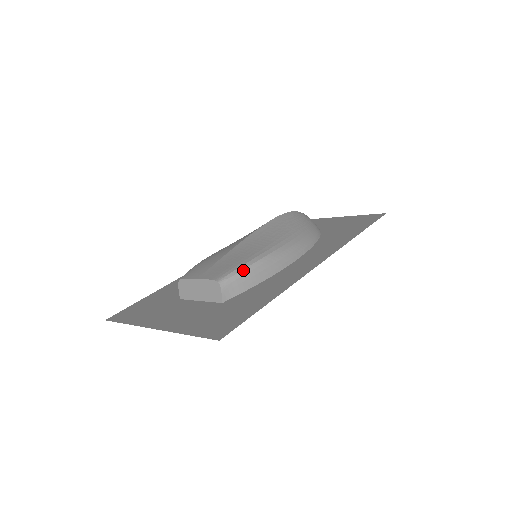
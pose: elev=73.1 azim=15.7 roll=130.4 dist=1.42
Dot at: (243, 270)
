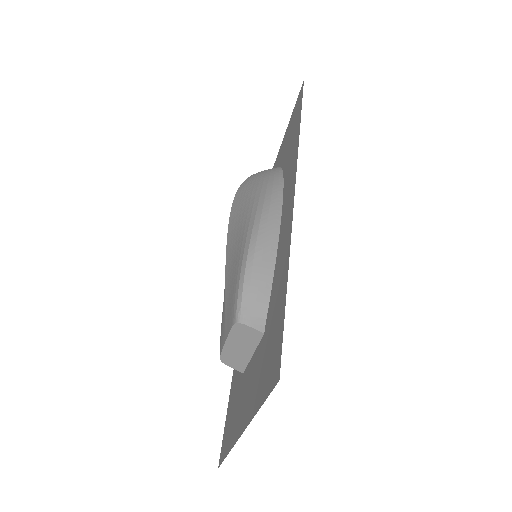
Dot at: (244, 284)
